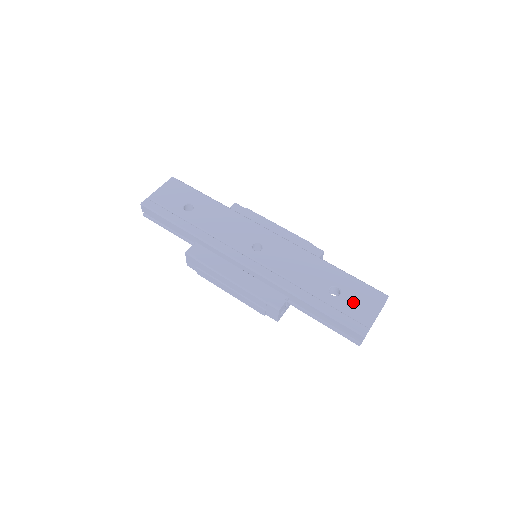
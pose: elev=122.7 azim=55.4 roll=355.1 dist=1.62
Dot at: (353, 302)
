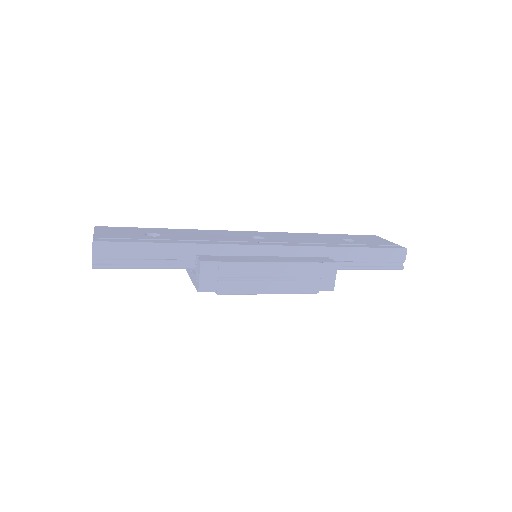
Dot at: (368, 241)
